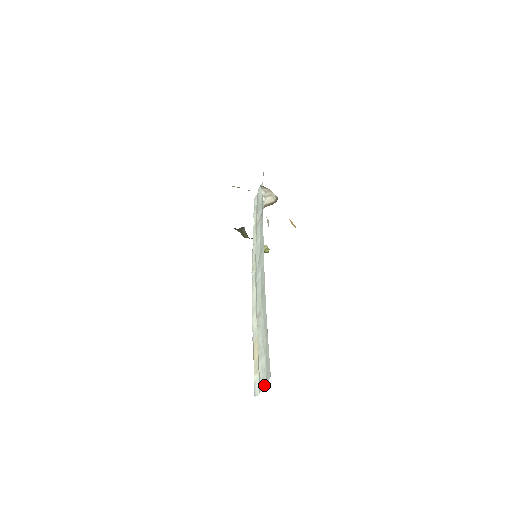
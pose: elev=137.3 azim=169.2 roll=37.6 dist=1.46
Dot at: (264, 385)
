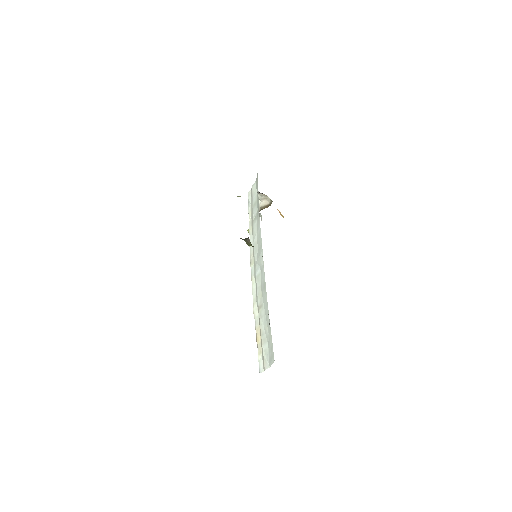
Dot at: (268, 366)
